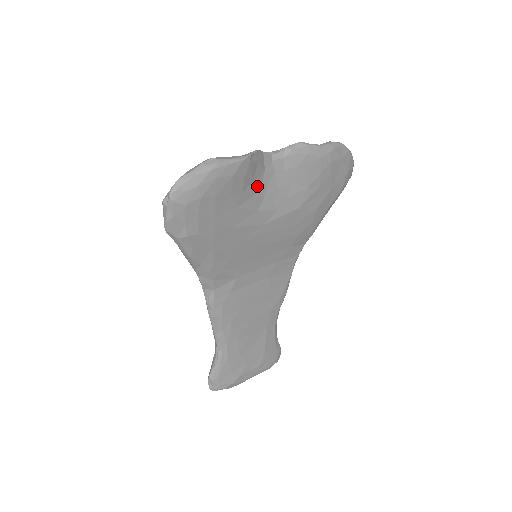
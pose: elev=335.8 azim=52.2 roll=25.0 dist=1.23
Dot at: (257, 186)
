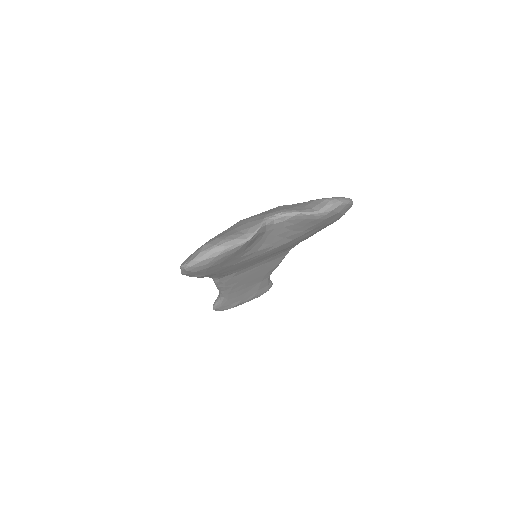
Dot at: (258, 241)
